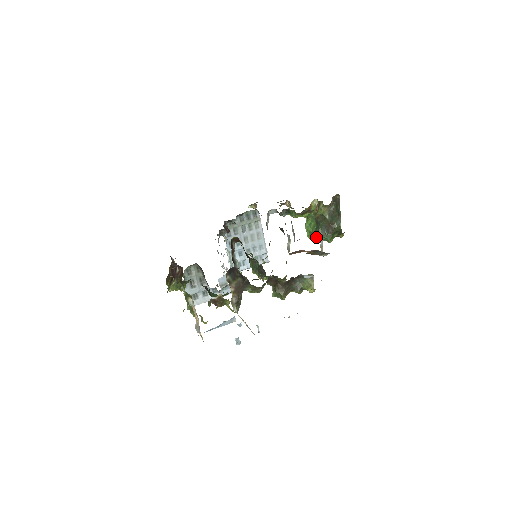
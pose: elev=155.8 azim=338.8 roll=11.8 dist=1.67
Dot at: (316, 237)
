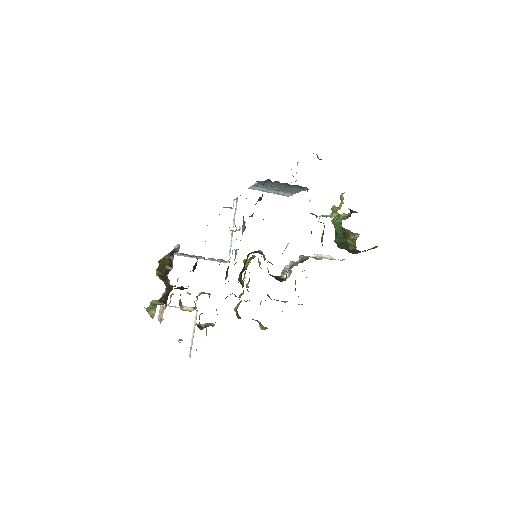
Dot at: occluded
